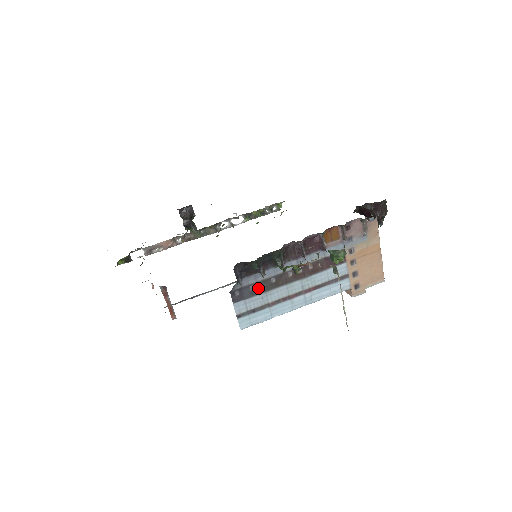
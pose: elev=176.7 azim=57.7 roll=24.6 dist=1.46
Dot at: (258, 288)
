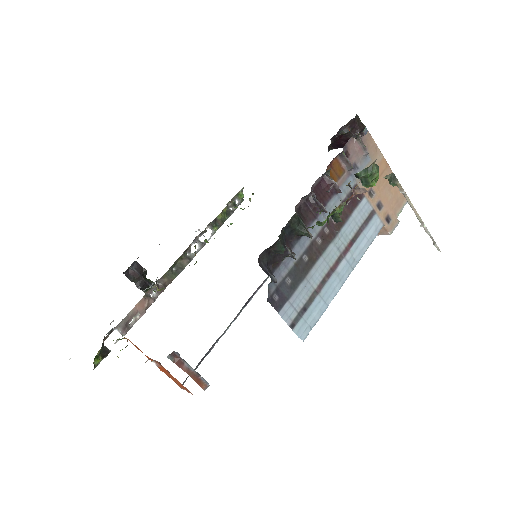
Dot at: (295, 277)
